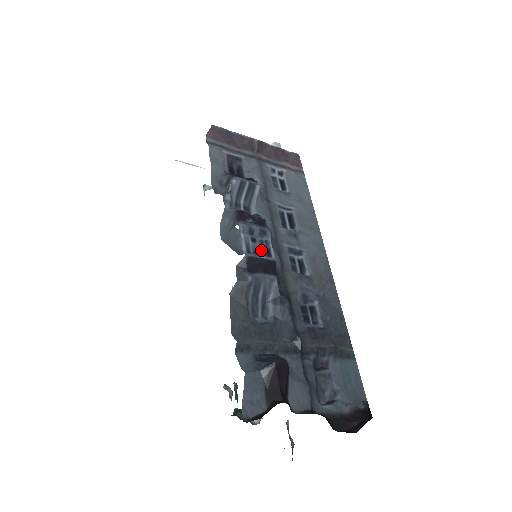
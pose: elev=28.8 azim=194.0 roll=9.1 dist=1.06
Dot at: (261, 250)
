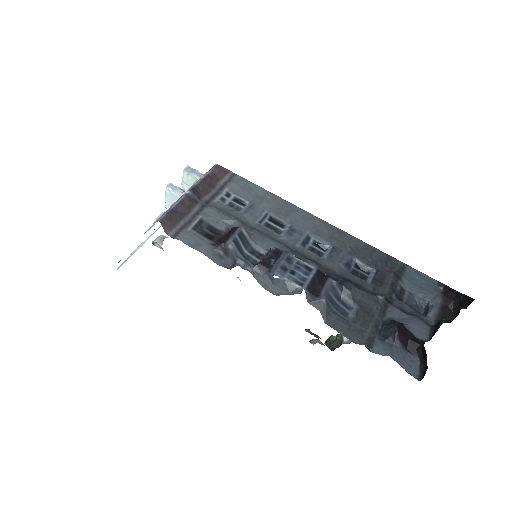
Dot at: (303, 273)
